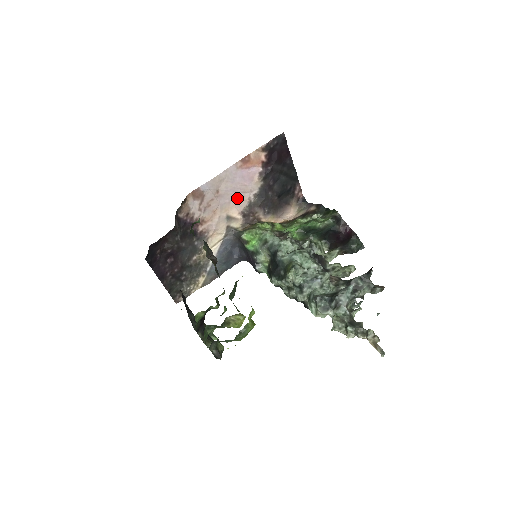
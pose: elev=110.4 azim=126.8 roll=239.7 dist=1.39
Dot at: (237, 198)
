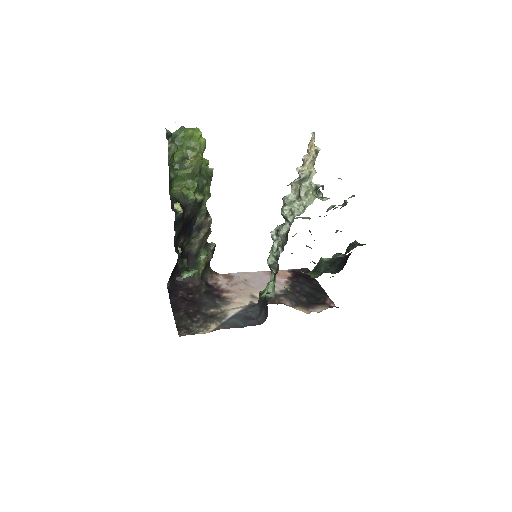
Dot at: (263, 288)
